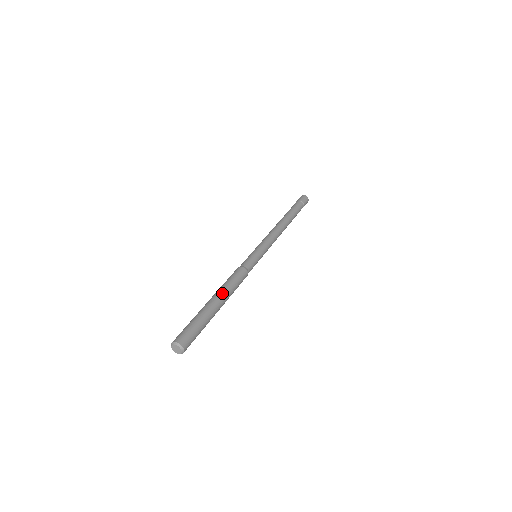
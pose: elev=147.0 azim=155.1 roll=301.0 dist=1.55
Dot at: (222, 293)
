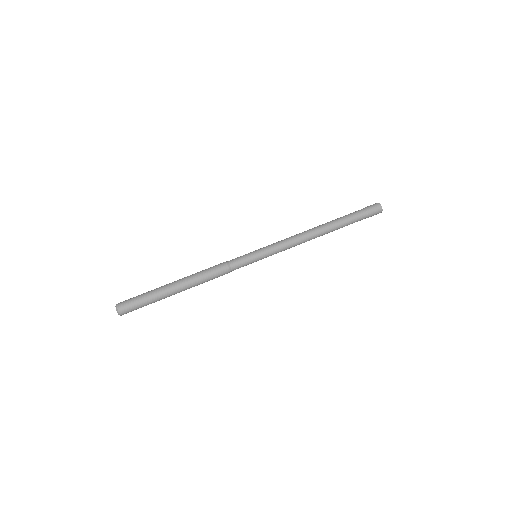
Dot at: (185, 279)
